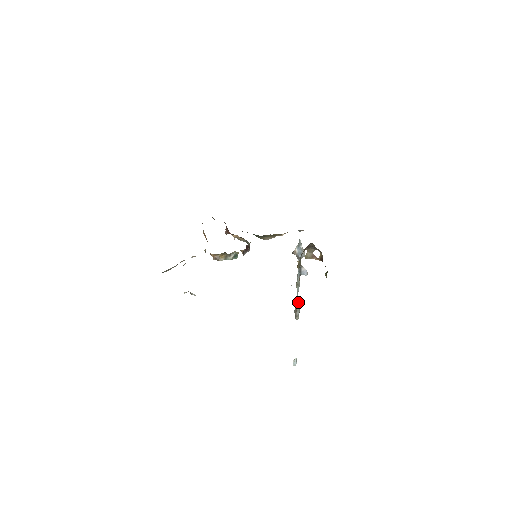
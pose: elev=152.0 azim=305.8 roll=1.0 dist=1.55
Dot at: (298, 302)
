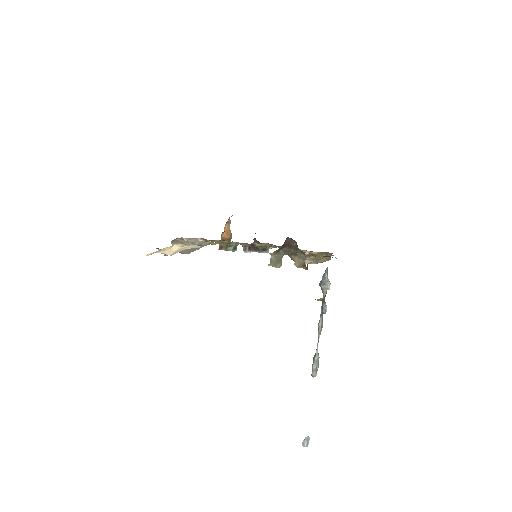
Dot at: (317, 352)
